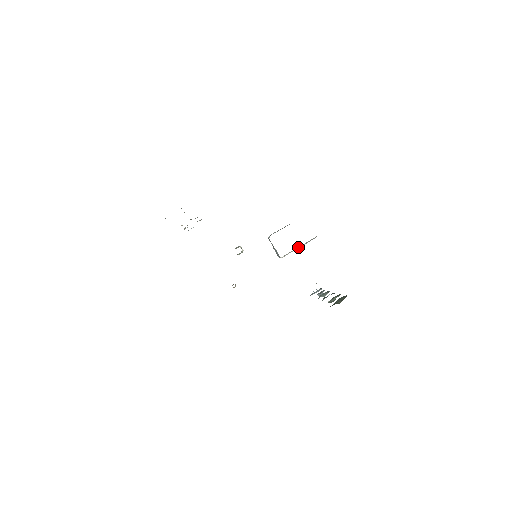
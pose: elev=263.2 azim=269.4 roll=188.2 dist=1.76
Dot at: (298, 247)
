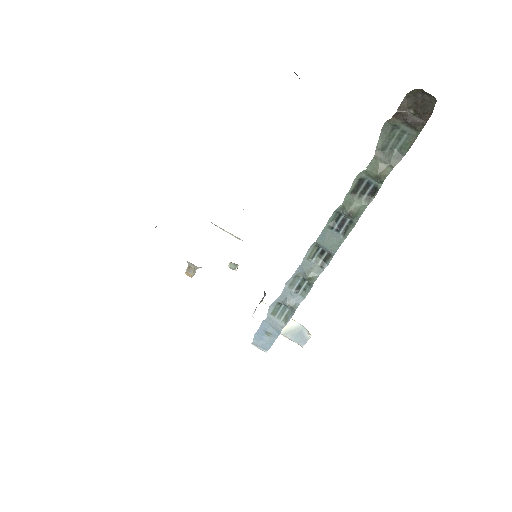
Dot at: occluded
